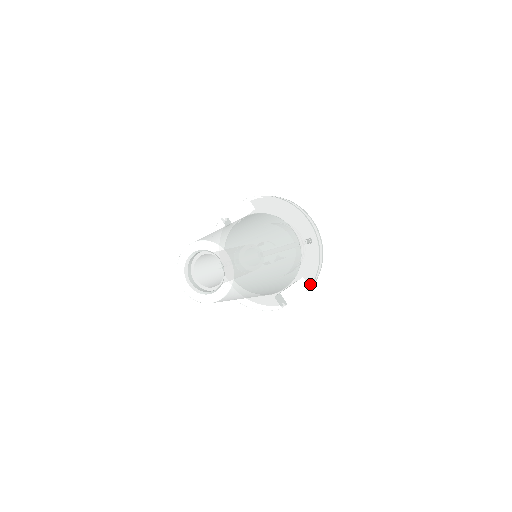
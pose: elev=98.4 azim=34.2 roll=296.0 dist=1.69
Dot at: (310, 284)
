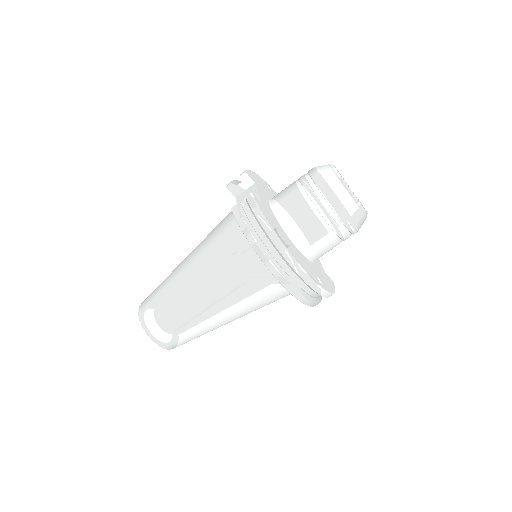
Dot at: occluded
